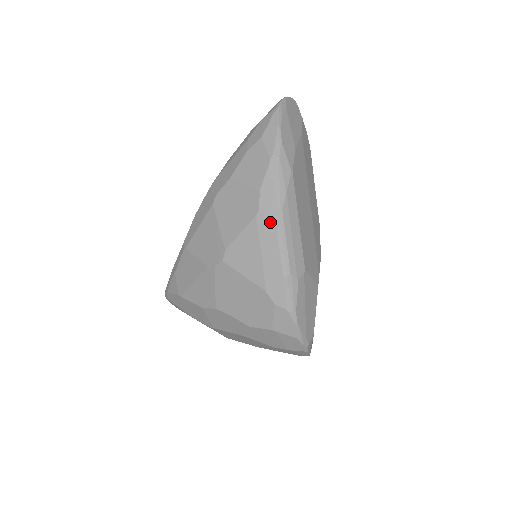
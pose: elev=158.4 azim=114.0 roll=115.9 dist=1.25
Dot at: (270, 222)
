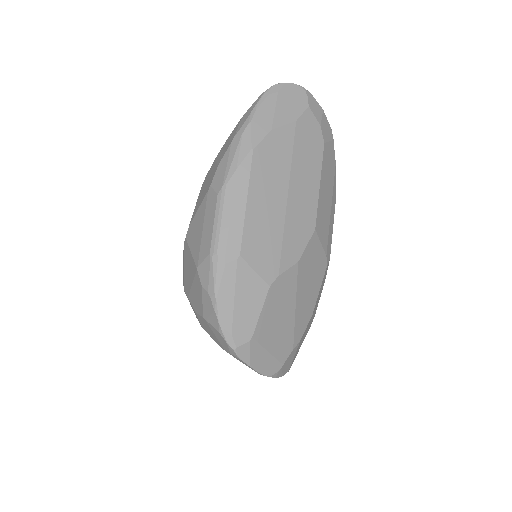
Dot at: (214, 197)
